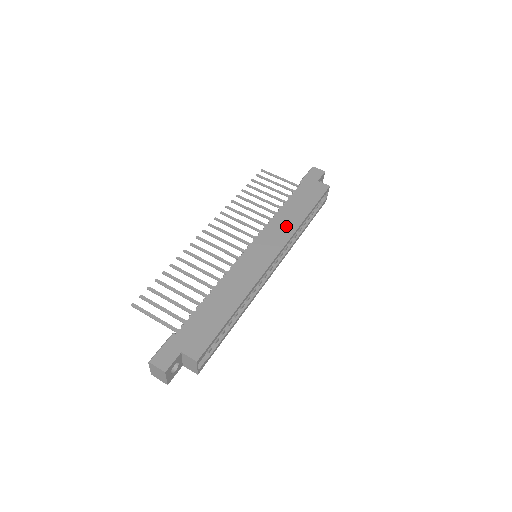
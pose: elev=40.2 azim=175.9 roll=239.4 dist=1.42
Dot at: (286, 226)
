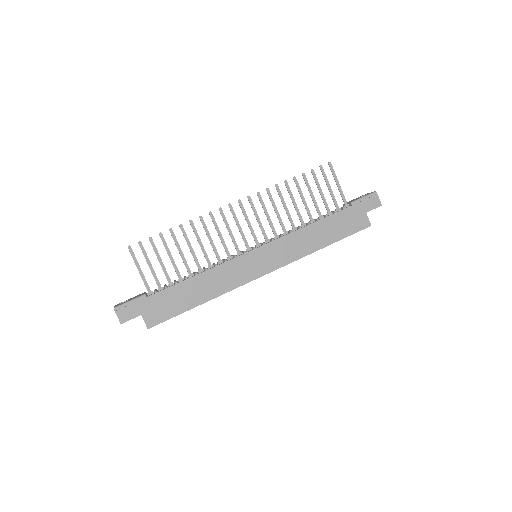
Dot at: (299, 247)
